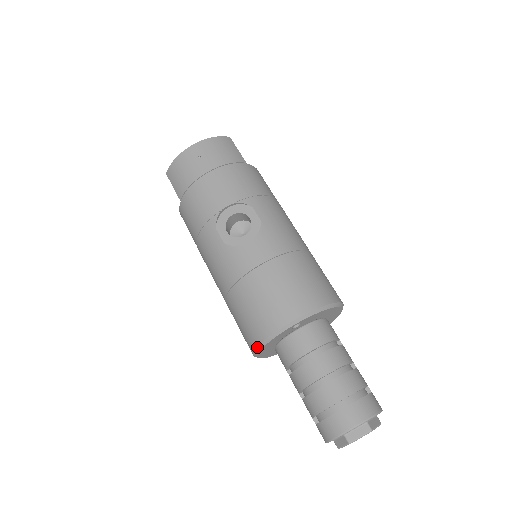
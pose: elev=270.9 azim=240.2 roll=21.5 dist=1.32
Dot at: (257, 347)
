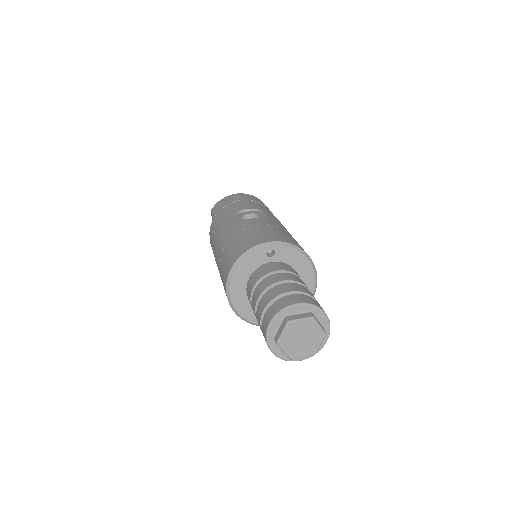
Dot at: (232, 266)
